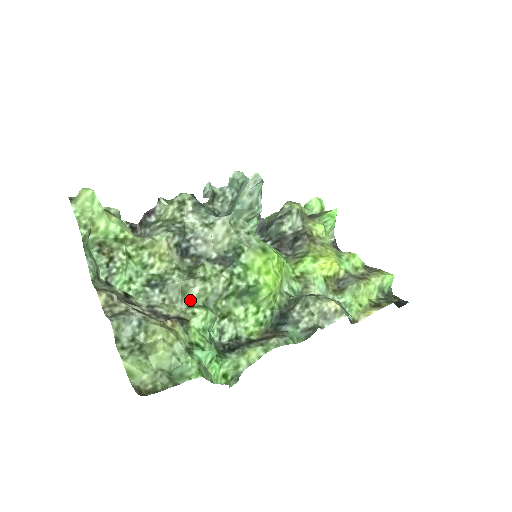
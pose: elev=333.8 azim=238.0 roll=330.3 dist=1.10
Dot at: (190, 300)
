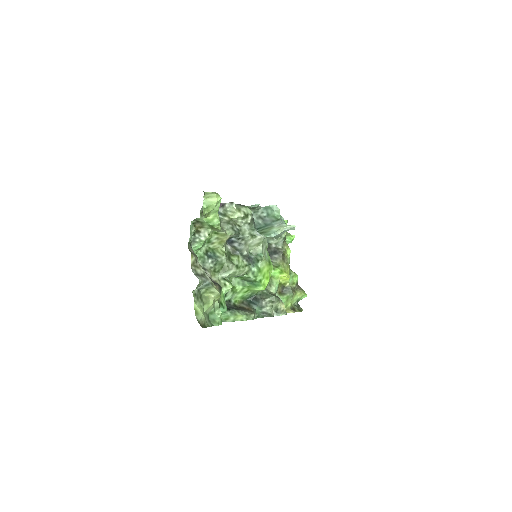
Dot at: (225, 275)
